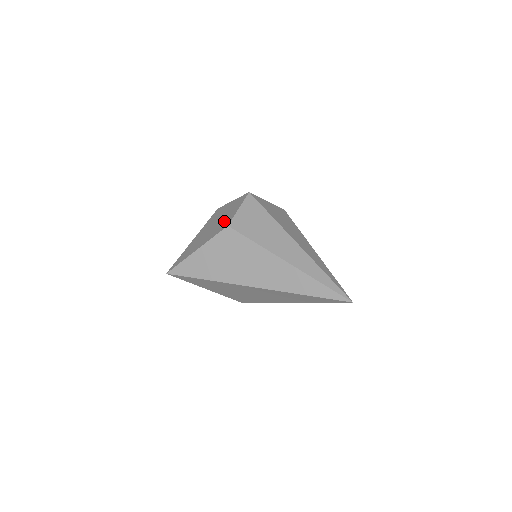
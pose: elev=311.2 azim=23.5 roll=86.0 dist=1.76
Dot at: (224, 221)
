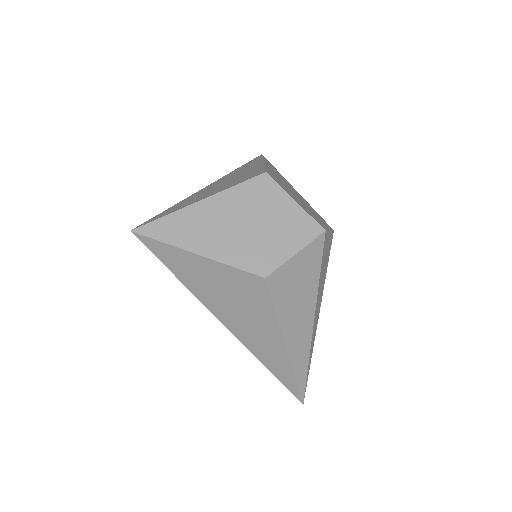
Dot at: (264, 250)
